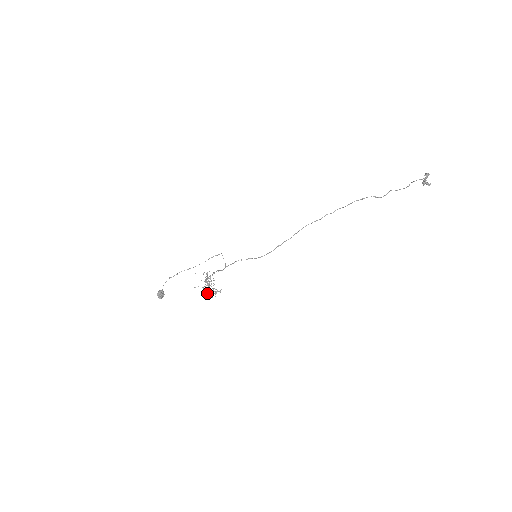
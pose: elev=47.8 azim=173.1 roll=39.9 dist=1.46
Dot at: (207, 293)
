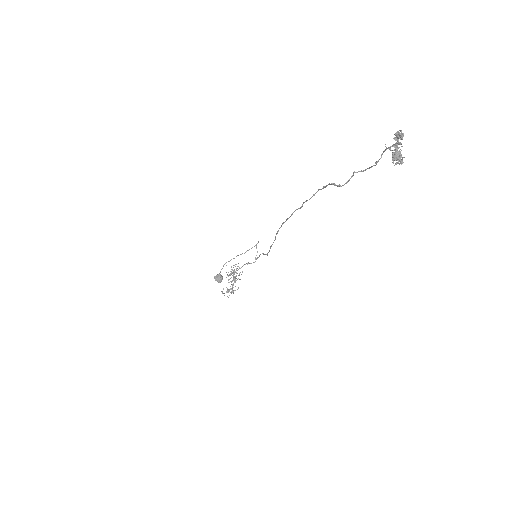
Dot at: (227, 290)
